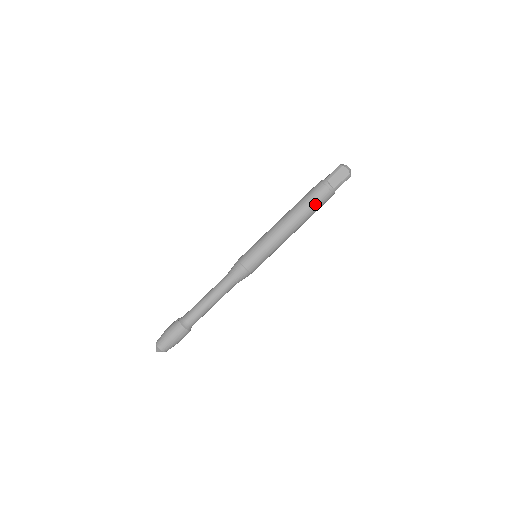
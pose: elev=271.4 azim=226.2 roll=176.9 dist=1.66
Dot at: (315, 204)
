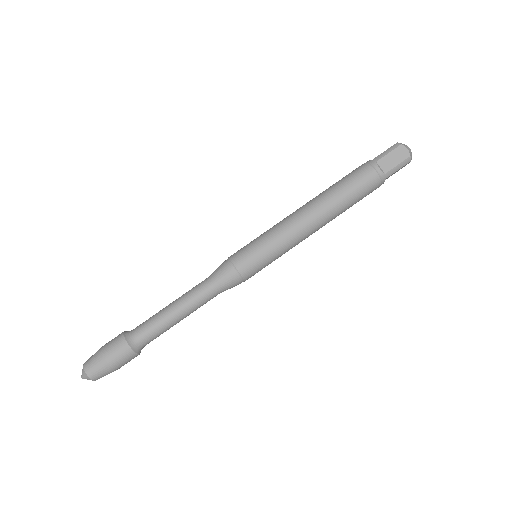
Dot at: (354, 192)
